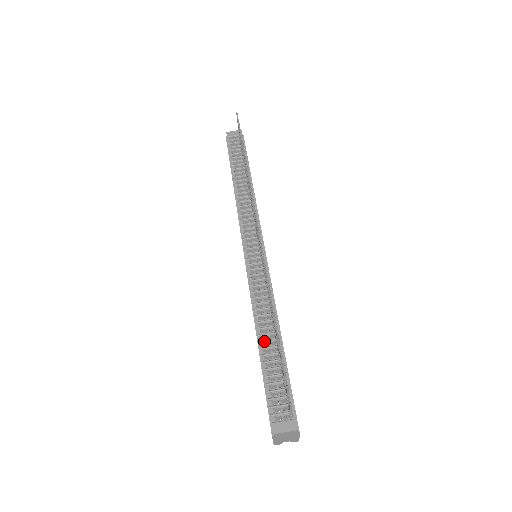
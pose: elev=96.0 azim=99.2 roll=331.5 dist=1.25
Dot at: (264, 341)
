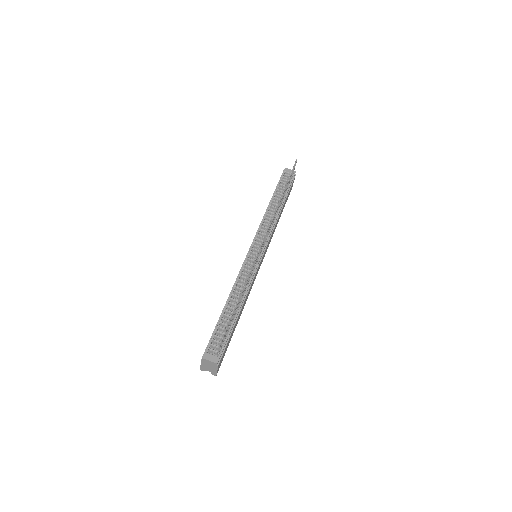
Dot at: (229, 306)
